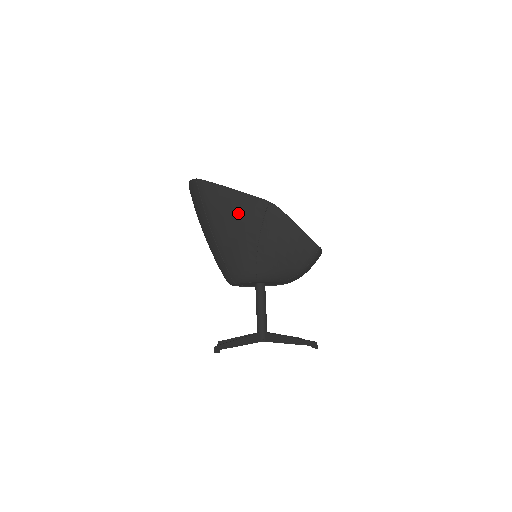
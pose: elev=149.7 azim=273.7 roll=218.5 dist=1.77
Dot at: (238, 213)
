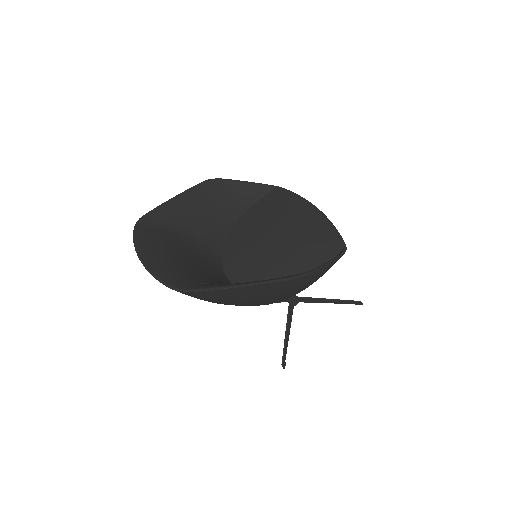
Dot at: (258, 295)
